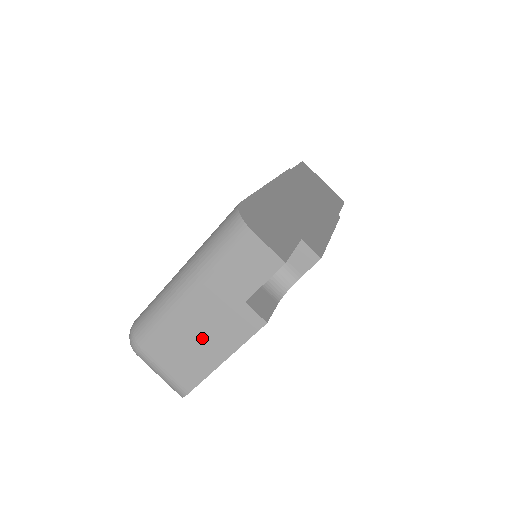
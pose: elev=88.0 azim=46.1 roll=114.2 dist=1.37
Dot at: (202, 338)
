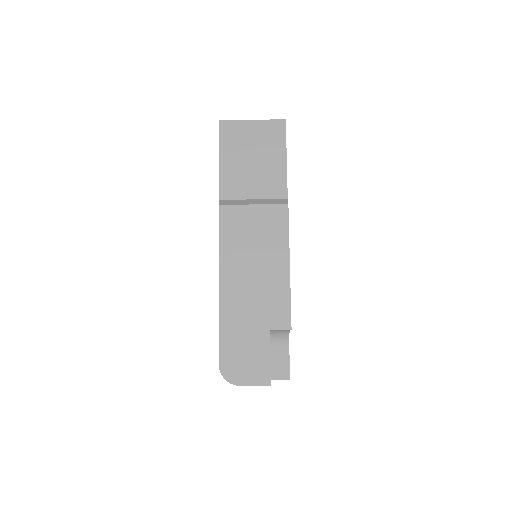
Dot at: occluded
